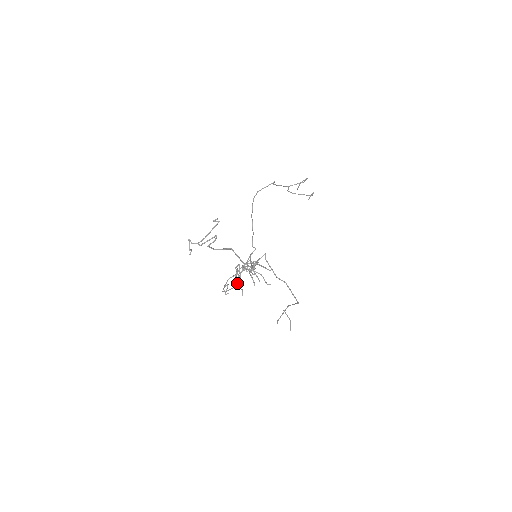
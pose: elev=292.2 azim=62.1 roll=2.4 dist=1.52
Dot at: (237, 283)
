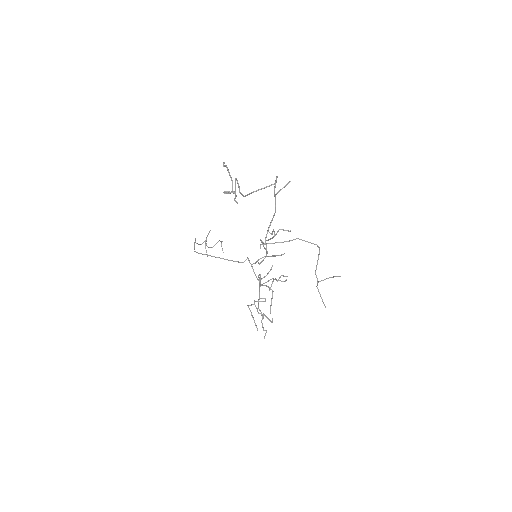
Dot at: (271, 284)
